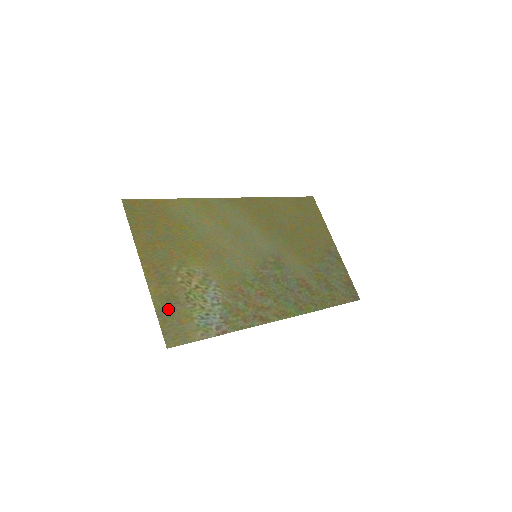
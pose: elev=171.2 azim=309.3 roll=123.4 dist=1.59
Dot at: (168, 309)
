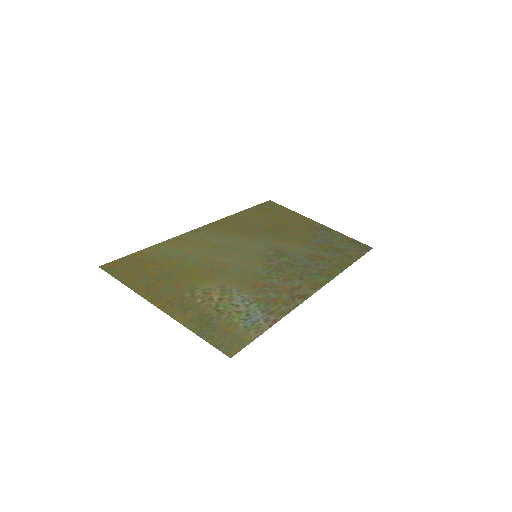
Dot at: (206, 327)
